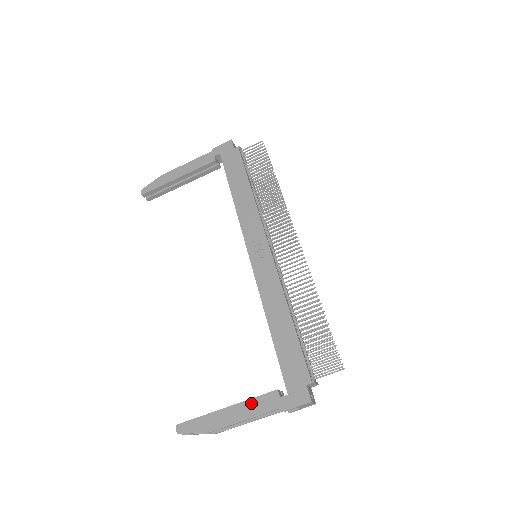
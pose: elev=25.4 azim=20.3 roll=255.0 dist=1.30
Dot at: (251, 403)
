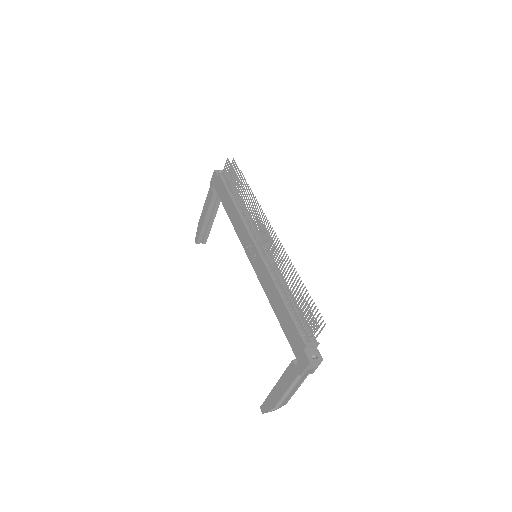
Dot at: (284, 377)
